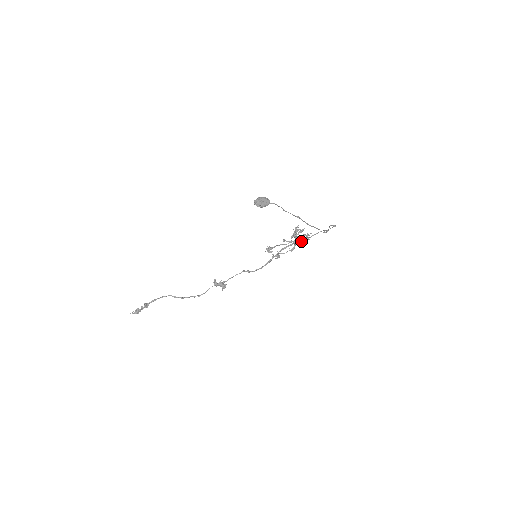
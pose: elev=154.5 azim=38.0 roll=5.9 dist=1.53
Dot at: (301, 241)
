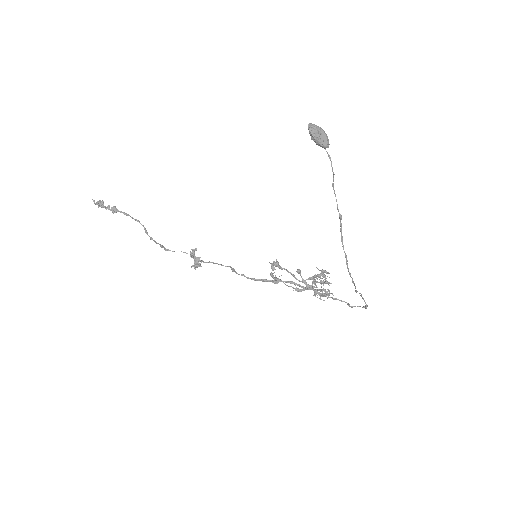
Dot at: occluded
